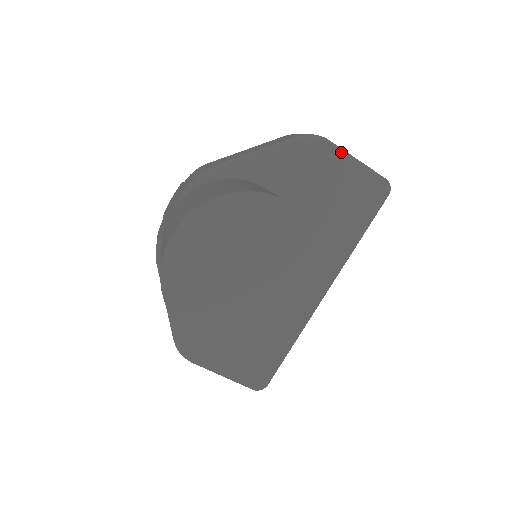
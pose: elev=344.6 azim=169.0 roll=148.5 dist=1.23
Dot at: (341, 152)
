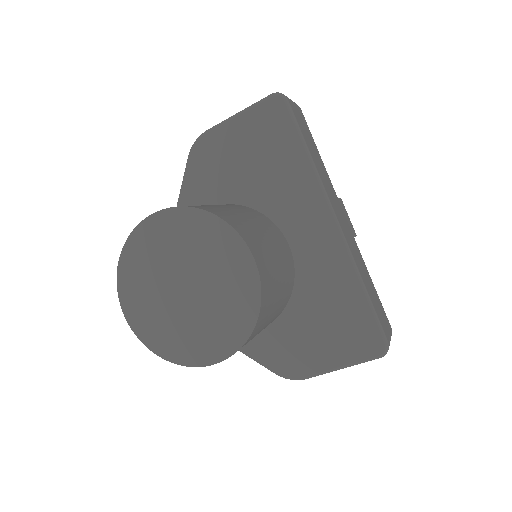
Dot at: (220, 126)
